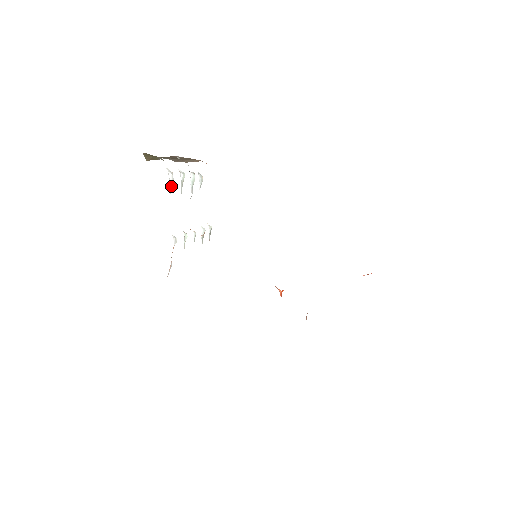
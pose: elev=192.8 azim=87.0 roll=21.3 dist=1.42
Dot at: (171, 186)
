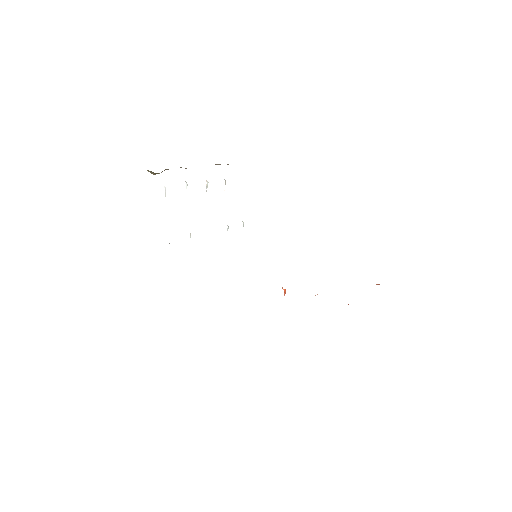
Dot at: occluded
